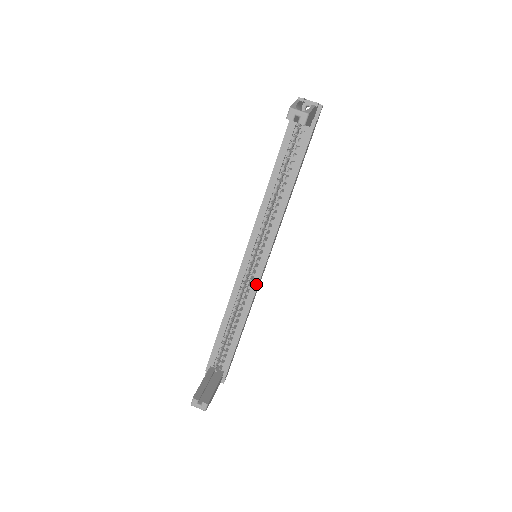
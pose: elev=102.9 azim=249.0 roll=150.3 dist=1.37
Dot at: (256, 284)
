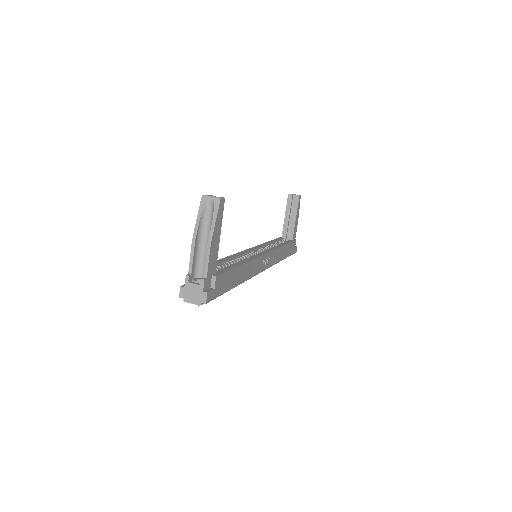
Dot at: (258, 256)
